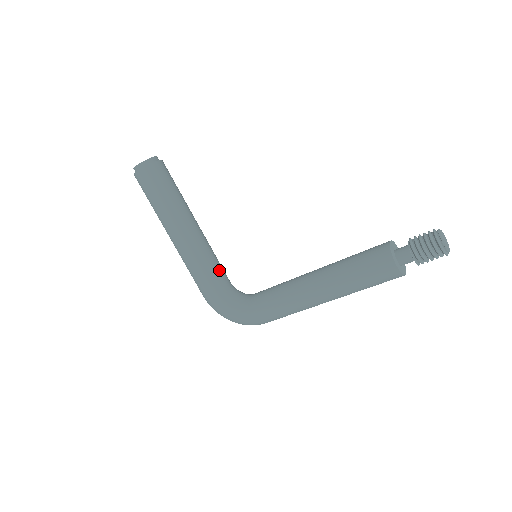
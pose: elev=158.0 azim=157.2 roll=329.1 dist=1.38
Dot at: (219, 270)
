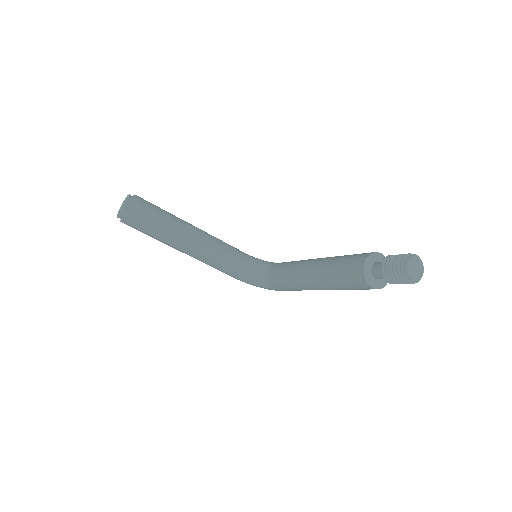
Dot at: (233, 259)
